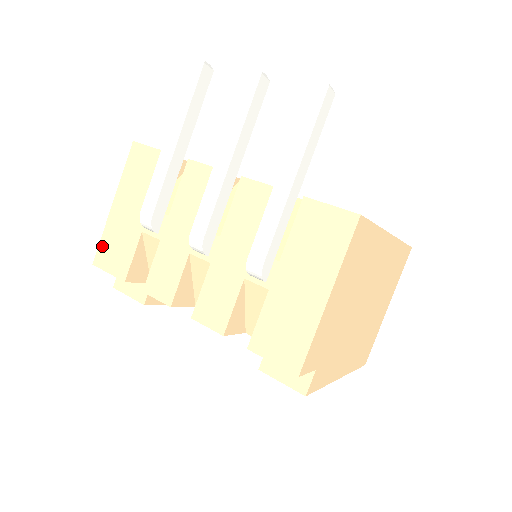
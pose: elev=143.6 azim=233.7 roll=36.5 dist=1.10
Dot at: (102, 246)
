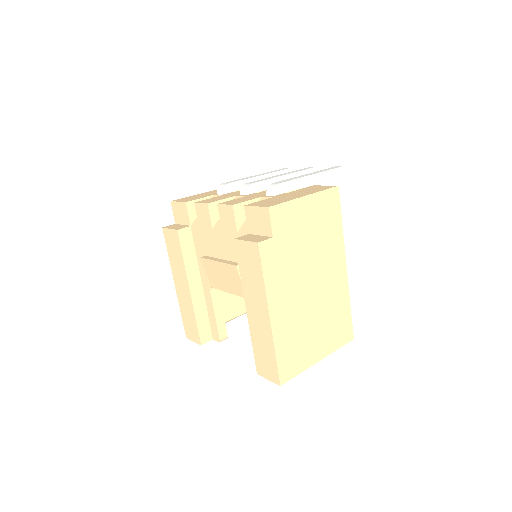
Dot at: (183, 198)
